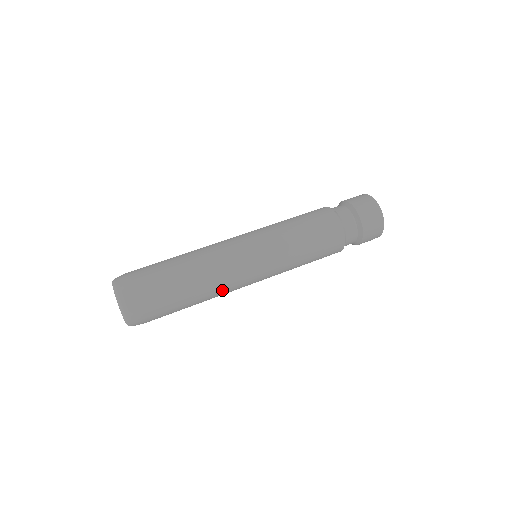
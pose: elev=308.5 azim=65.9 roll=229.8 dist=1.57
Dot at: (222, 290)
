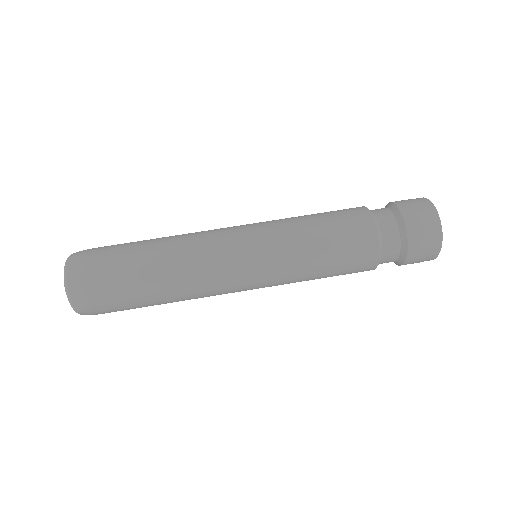
Dot at: (196, 283)
